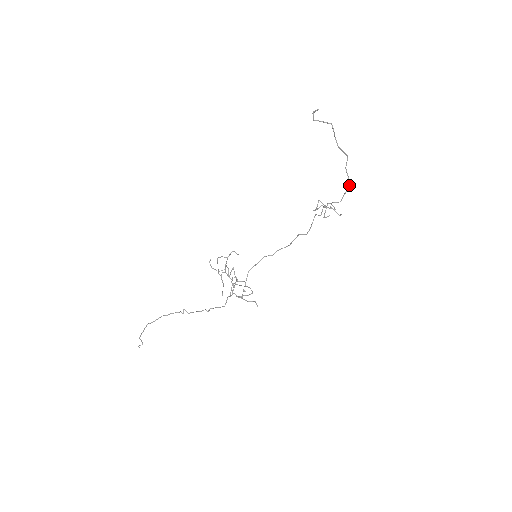
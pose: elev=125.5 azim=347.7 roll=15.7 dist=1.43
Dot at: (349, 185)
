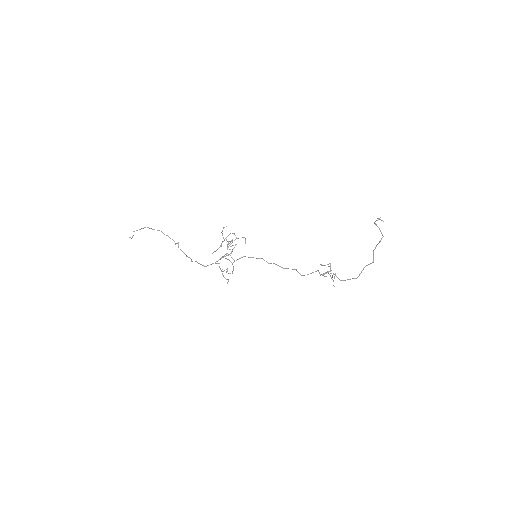
Dot at: (356, 278)
